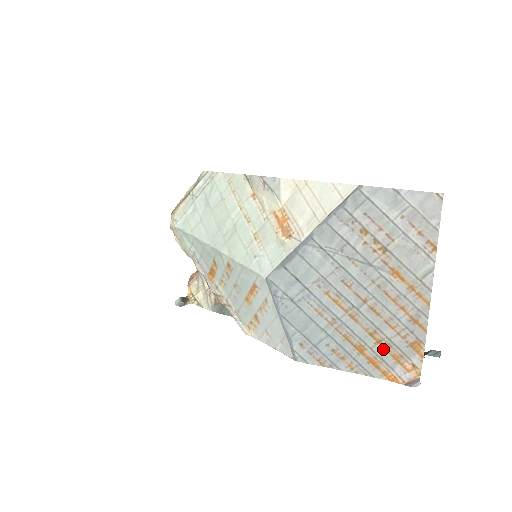
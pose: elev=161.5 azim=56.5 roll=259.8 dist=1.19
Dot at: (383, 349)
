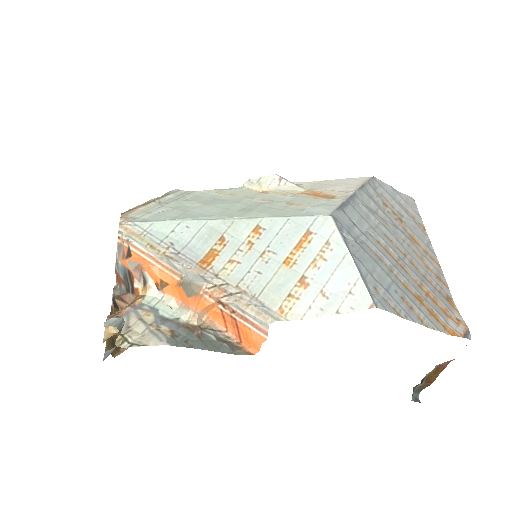
Dot at: (433, 302)
